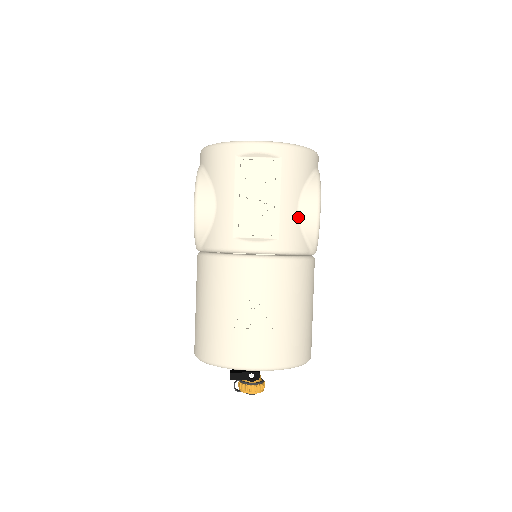
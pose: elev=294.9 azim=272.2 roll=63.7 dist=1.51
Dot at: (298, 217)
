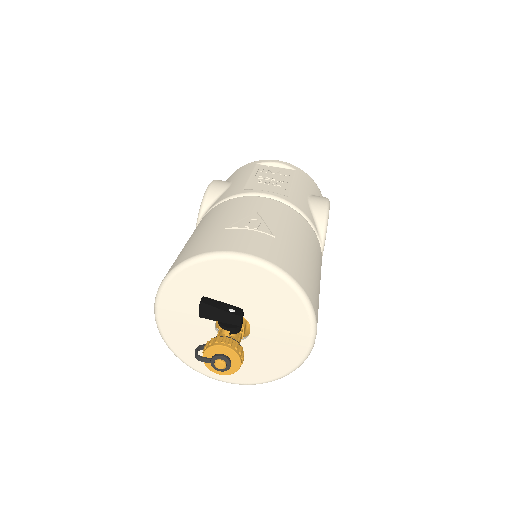
Dot at: (308, 201)
